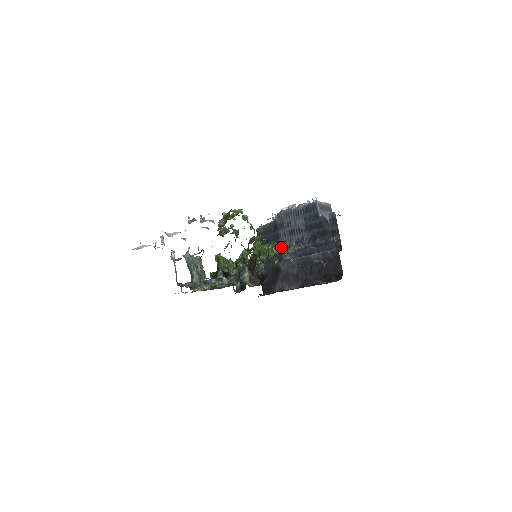
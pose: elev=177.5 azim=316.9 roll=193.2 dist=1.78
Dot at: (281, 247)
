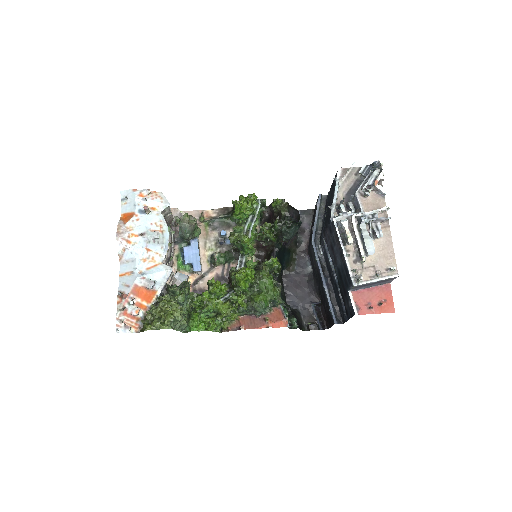
Dot at: (245, 310)
